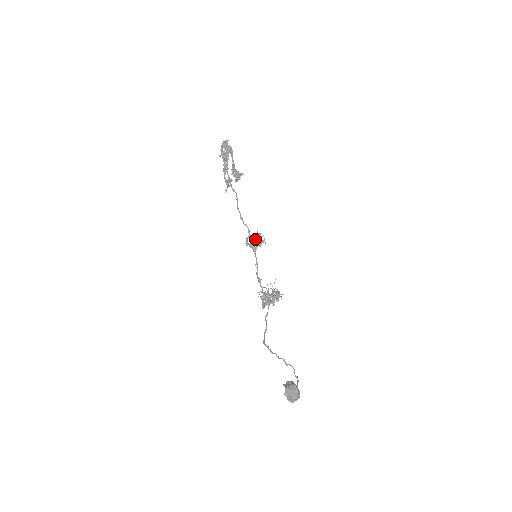
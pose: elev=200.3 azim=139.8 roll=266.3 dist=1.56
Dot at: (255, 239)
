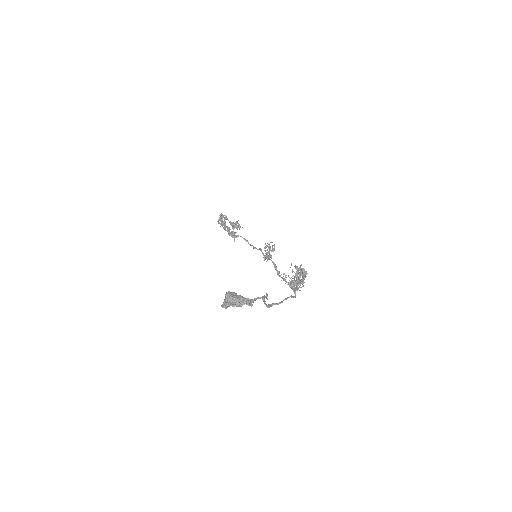
Dot at: (264, 250)
